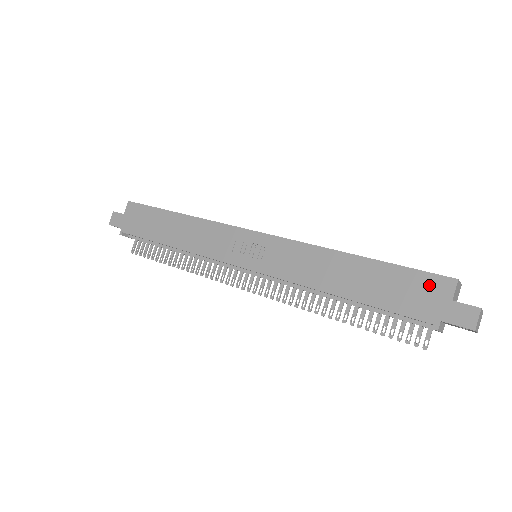
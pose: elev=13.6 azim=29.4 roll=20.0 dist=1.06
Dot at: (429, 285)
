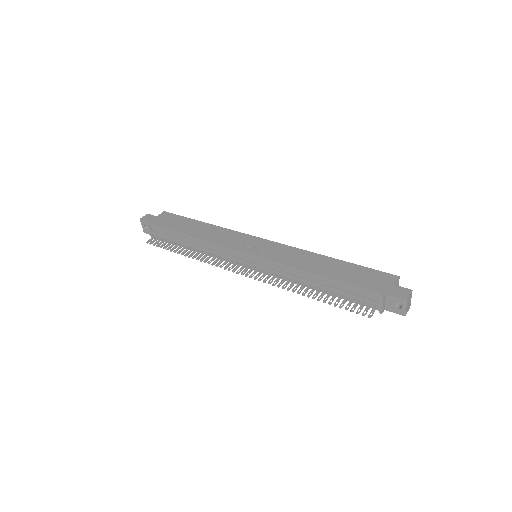
Dot at: (381, 276)
